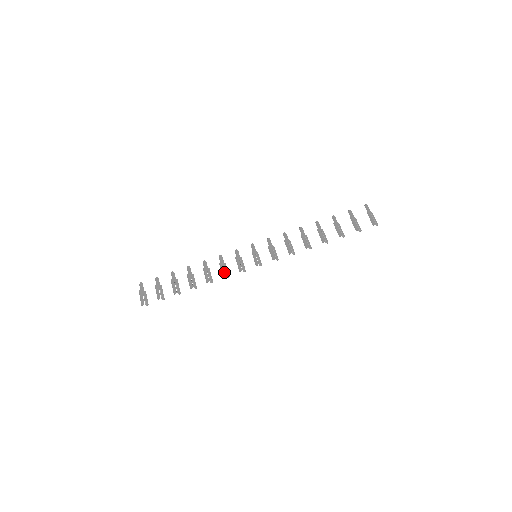
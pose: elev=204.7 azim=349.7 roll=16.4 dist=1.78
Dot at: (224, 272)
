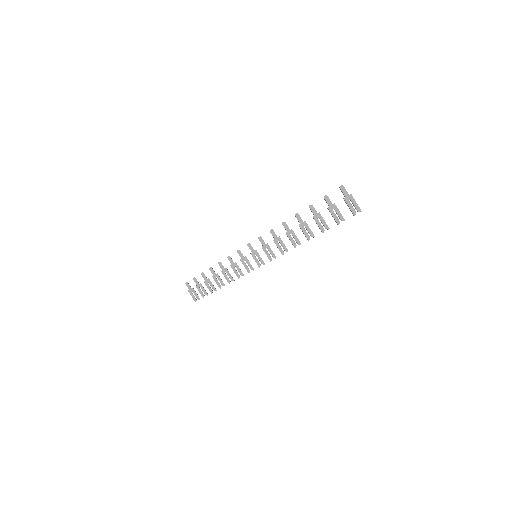
Dot at: (237, 274)
